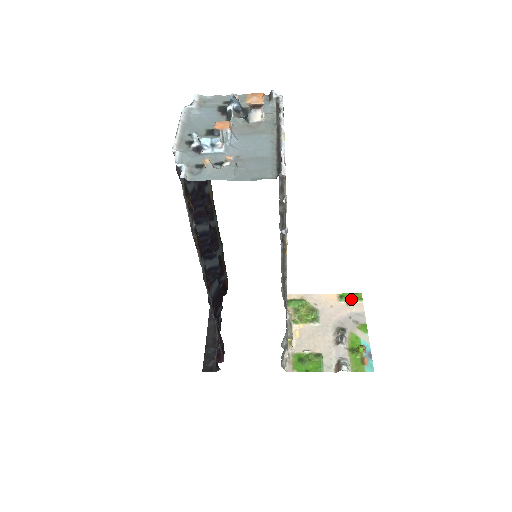
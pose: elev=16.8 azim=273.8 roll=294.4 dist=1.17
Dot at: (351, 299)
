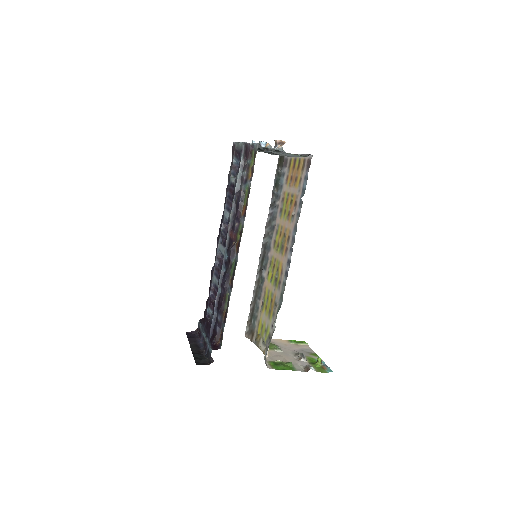
Dot at: (299, 342)
